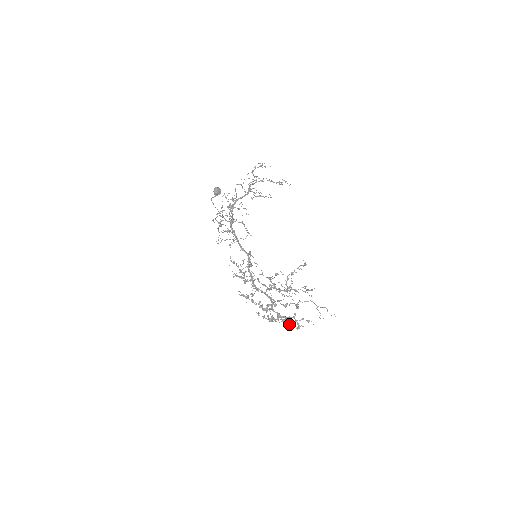
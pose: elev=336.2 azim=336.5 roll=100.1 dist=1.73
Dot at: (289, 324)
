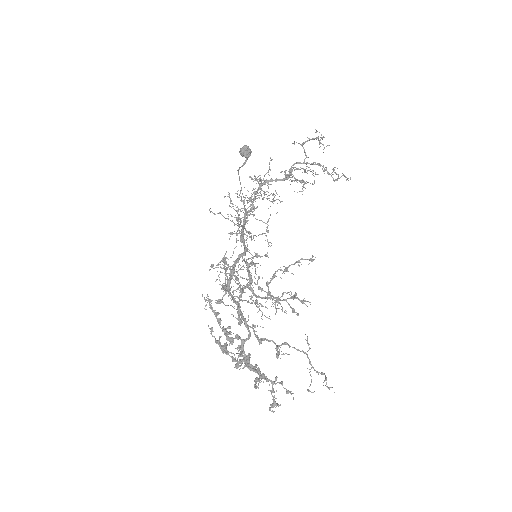
Dot at: occluded
